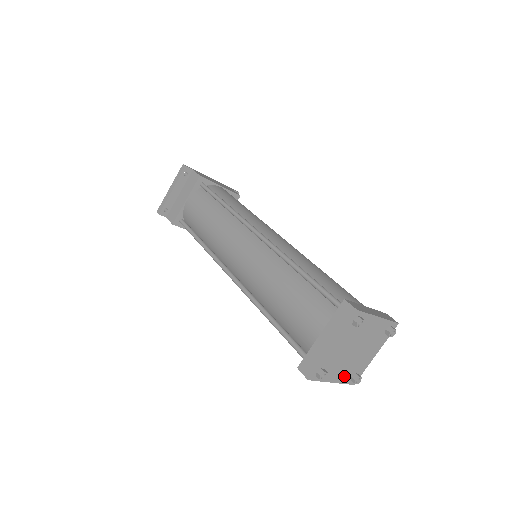
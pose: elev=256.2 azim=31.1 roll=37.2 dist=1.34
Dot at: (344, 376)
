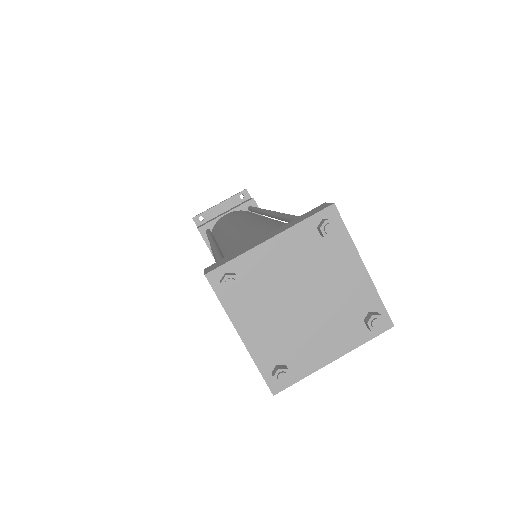
Dot at: (264, 347)
